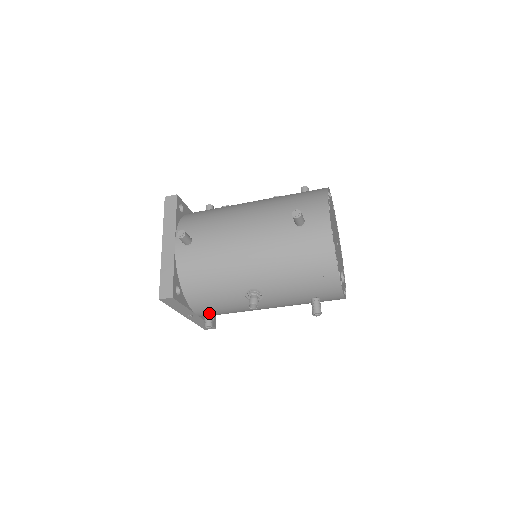
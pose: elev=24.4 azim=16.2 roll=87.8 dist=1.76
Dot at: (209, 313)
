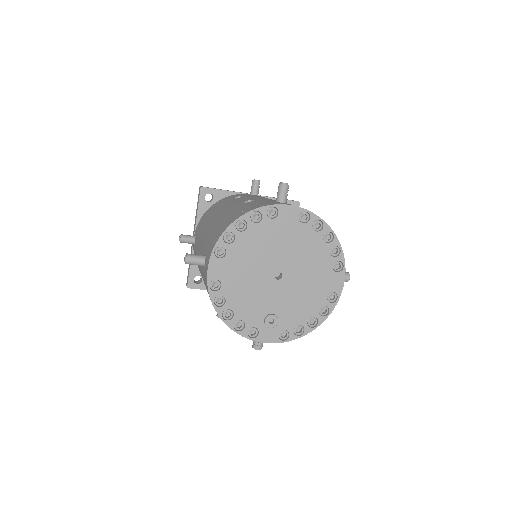
Dot at: occluded
